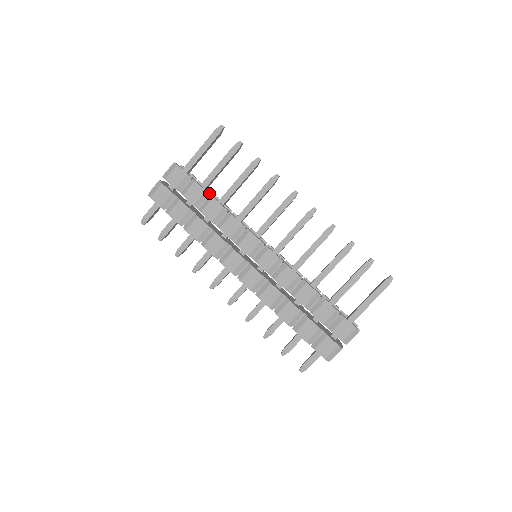
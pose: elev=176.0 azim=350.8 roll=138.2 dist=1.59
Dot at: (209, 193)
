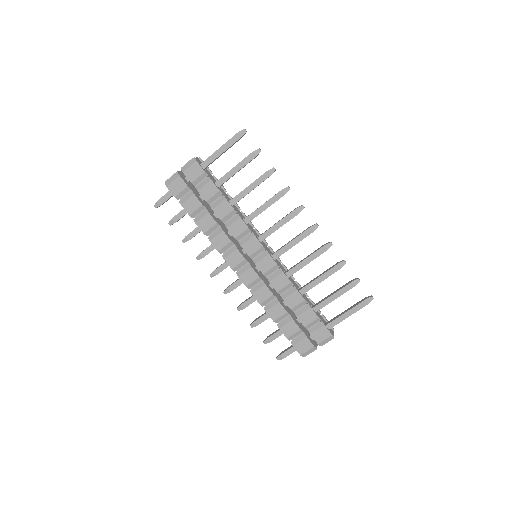
Dot at: (222, 193)
